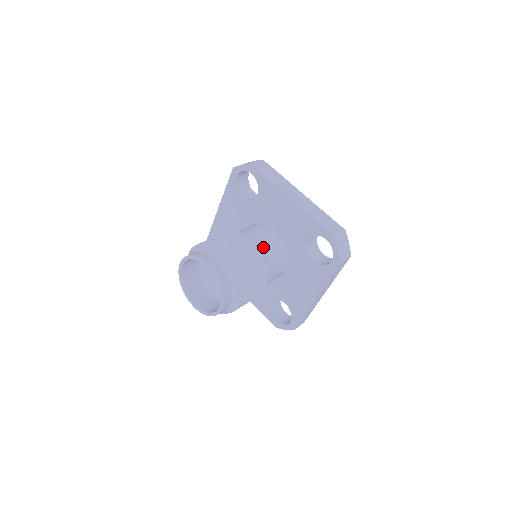
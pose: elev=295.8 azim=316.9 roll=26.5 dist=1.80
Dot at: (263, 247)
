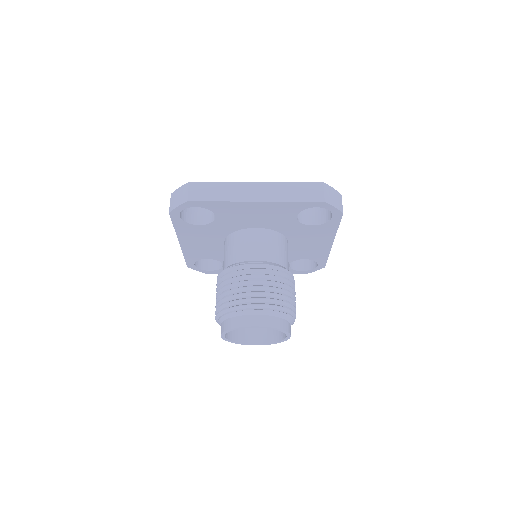
Dot at: (266, 256)
